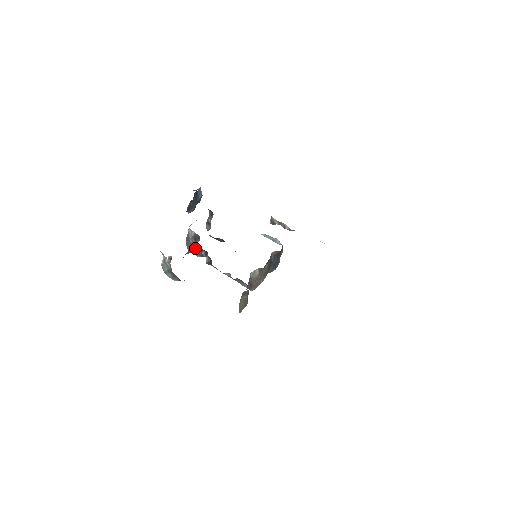
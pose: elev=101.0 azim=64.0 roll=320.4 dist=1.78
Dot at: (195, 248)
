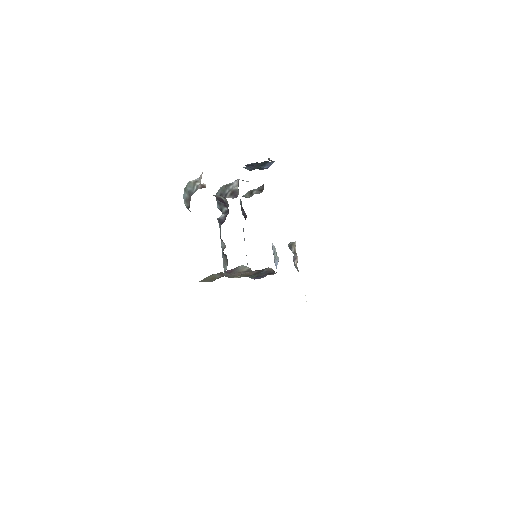
Dot at: (225, 199)
